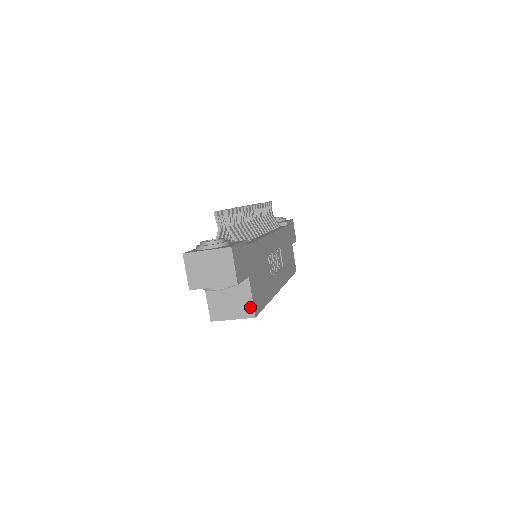
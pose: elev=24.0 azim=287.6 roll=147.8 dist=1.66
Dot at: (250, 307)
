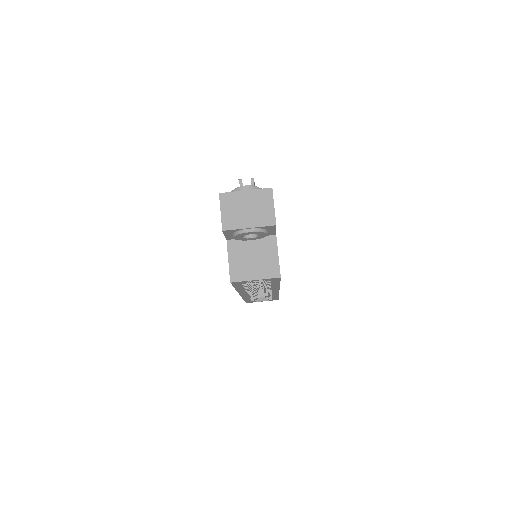
Dot at: (276, 266)
